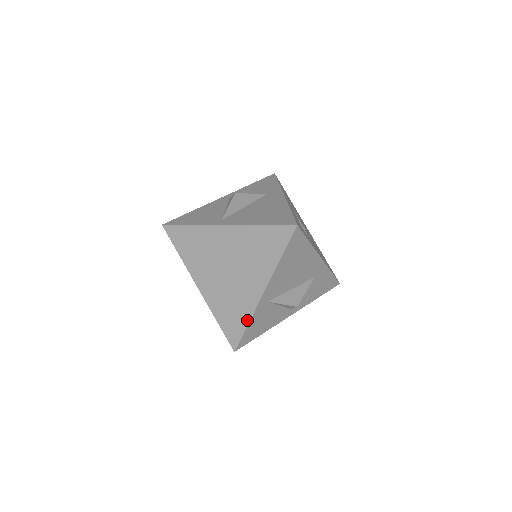
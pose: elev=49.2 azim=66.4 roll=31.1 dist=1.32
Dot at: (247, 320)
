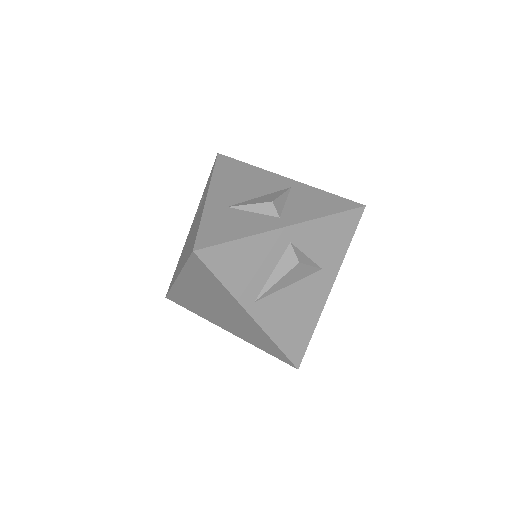
Dot at: occluded
